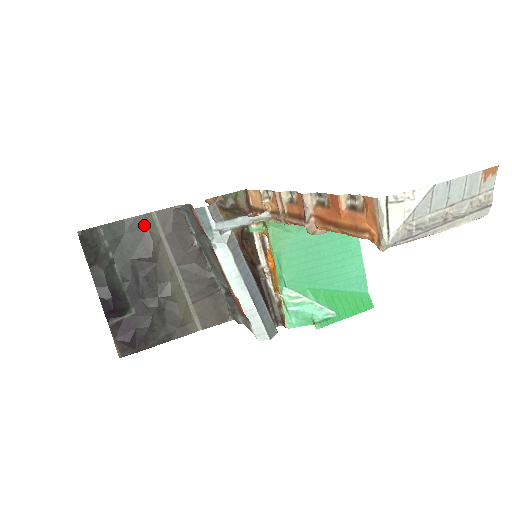
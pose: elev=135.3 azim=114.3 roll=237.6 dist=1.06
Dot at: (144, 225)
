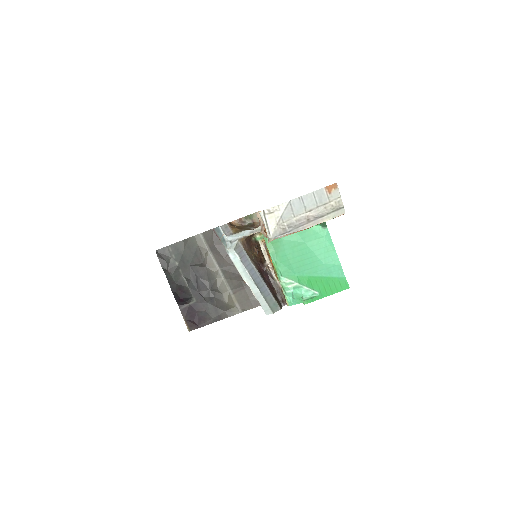
Dot at: (196, 243)
